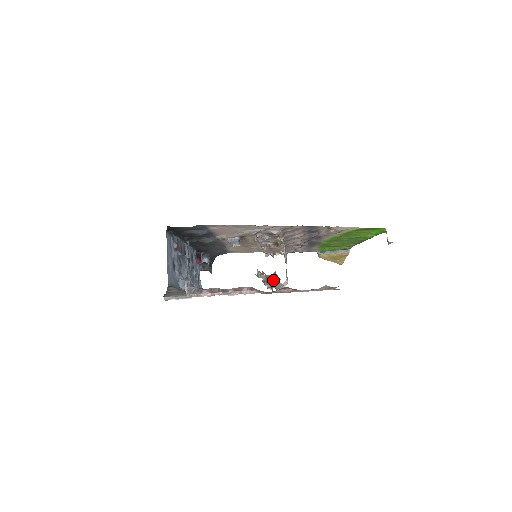
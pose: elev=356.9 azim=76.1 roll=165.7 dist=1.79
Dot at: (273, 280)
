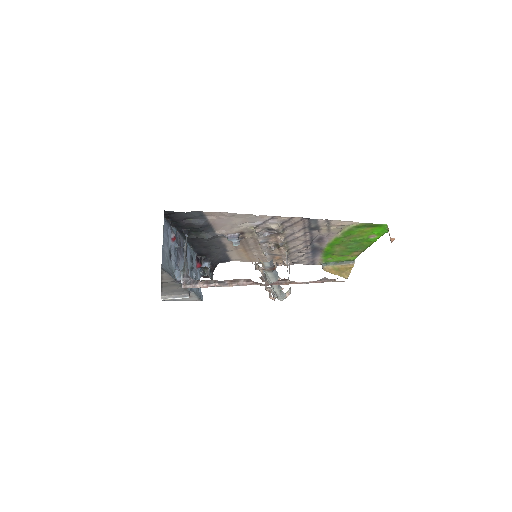
Dot at: (272, 276)
